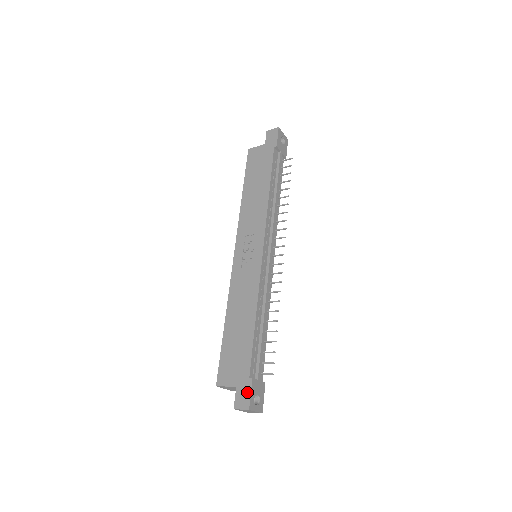
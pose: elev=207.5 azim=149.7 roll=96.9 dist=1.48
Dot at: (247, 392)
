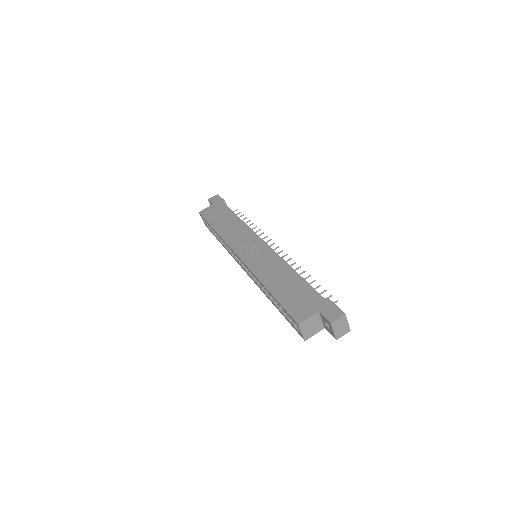
Dot at: (332, 307)
